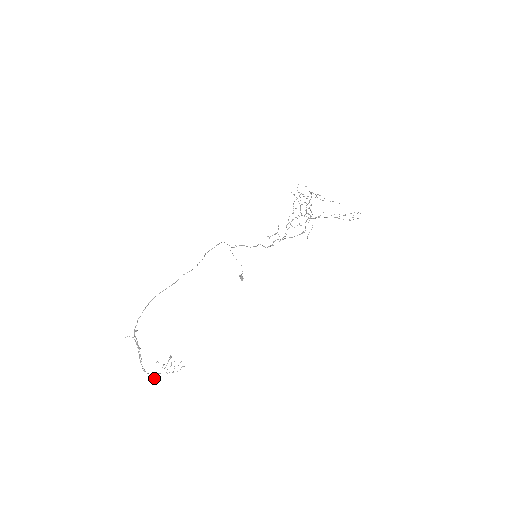
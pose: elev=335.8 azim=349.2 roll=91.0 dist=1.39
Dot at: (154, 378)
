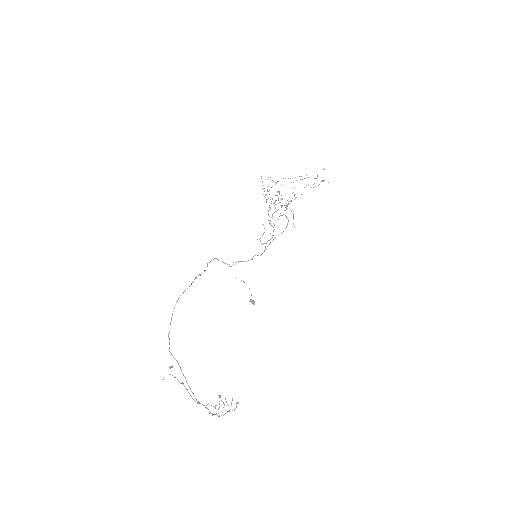
Dot at: (212, 413)
